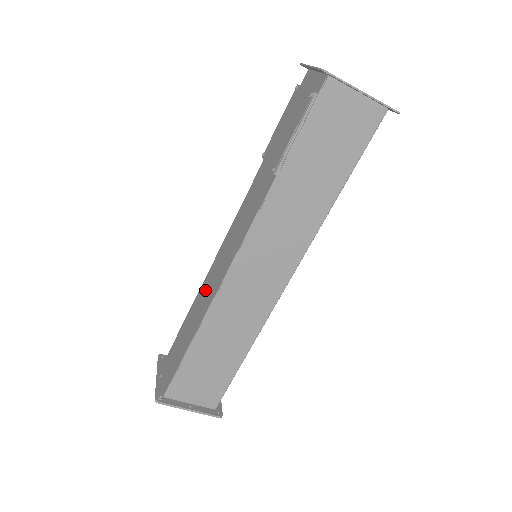
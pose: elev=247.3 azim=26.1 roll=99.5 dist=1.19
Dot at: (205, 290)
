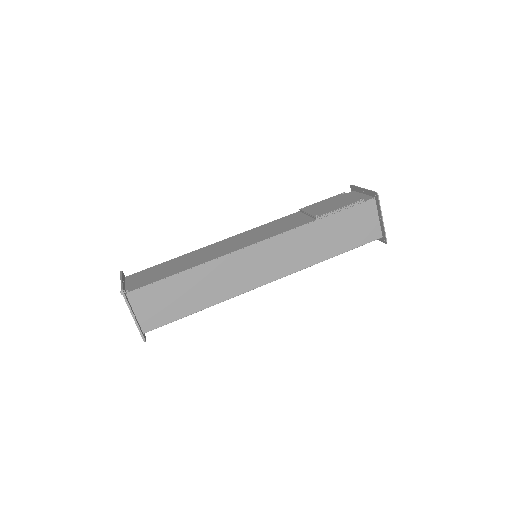
Dot at: (208, 251)
